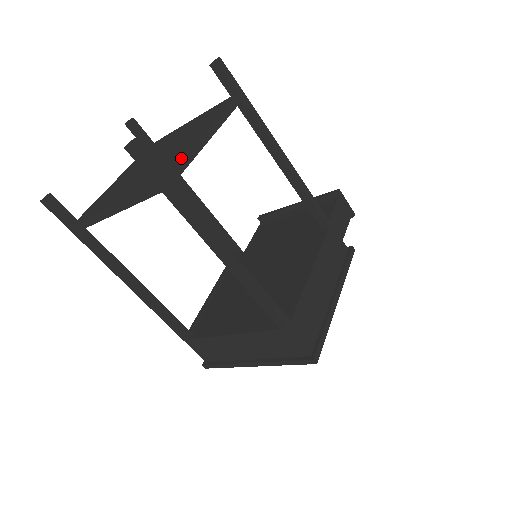
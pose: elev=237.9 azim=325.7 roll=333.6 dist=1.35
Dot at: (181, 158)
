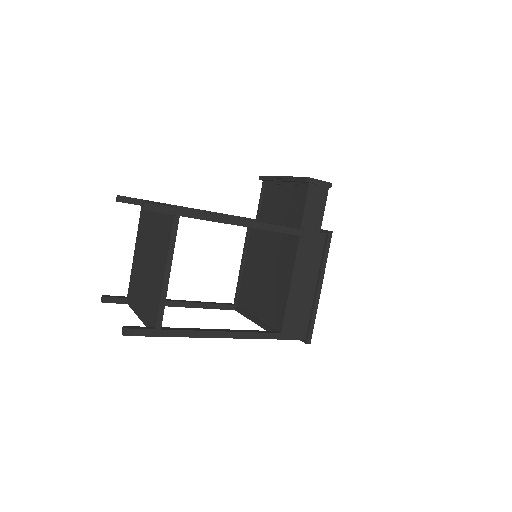
Dot at: (157, 307)
